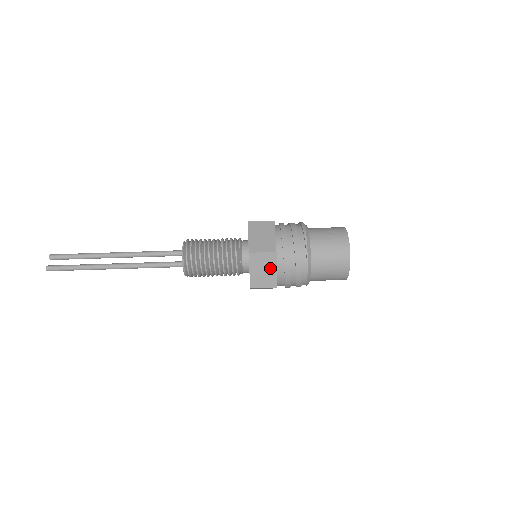
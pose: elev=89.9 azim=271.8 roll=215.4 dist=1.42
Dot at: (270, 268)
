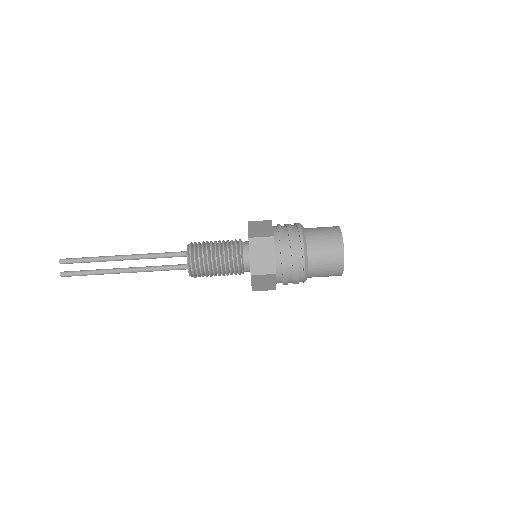
Dot at: (270, 281)
